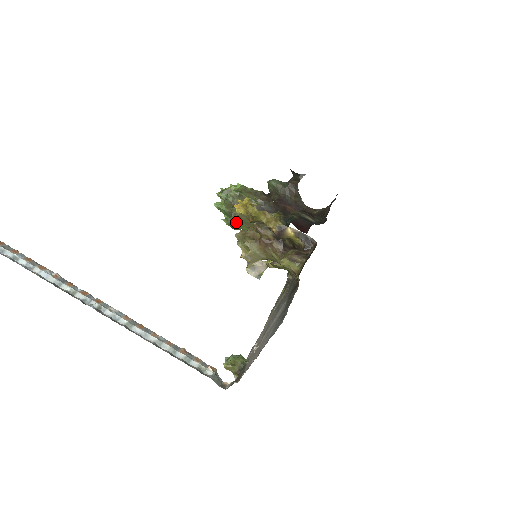
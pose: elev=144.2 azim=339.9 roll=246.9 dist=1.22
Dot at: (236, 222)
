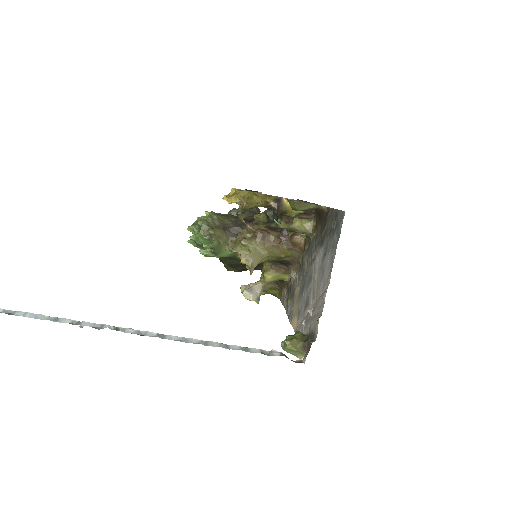
Dot at: (218, 244)
